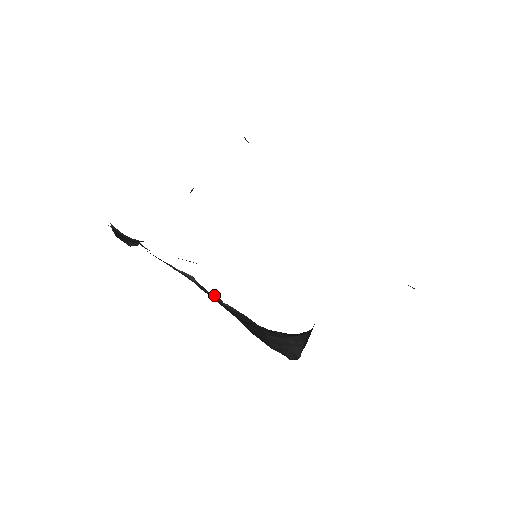
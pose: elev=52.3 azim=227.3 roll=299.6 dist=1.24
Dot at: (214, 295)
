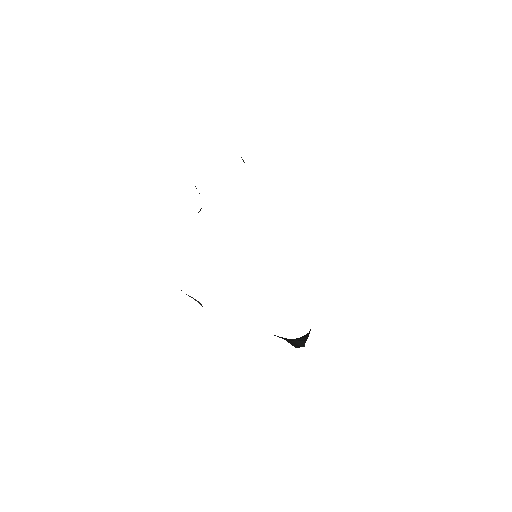
Dot at: occluded
